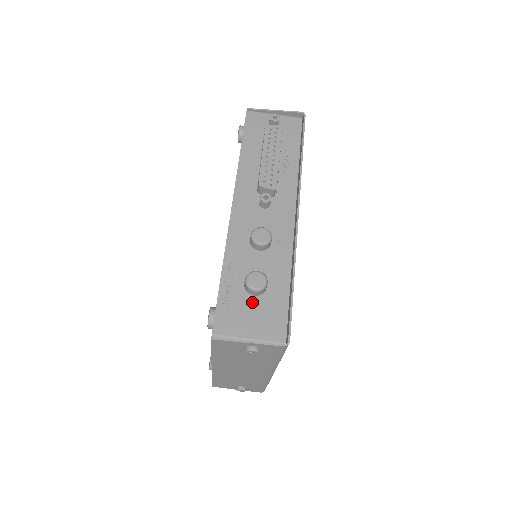
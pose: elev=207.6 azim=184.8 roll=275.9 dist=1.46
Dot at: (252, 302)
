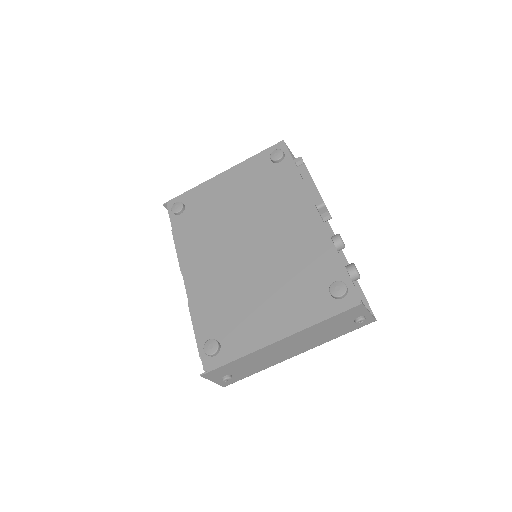
Dot at: occluded
